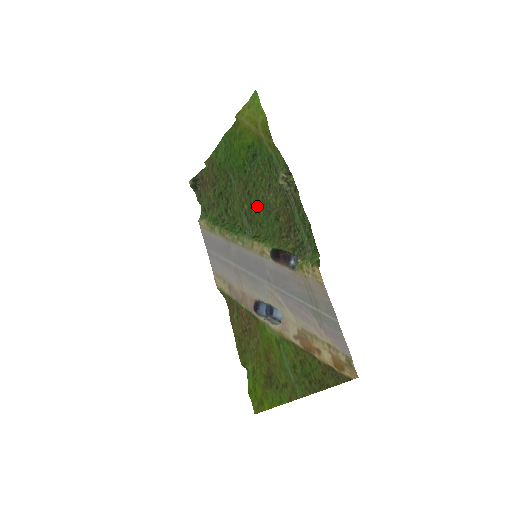
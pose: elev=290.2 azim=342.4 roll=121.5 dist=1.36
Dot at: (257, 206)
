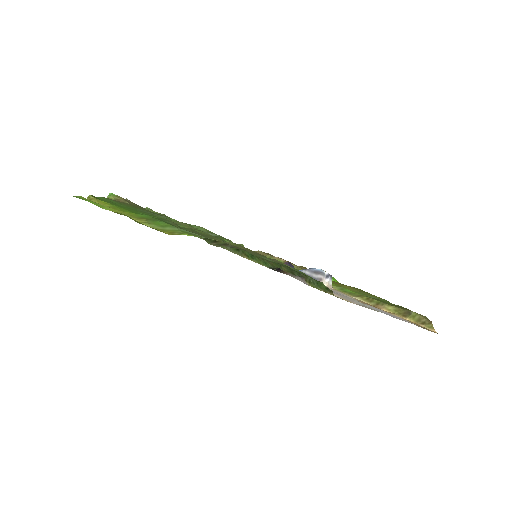
Dot at: occluded
